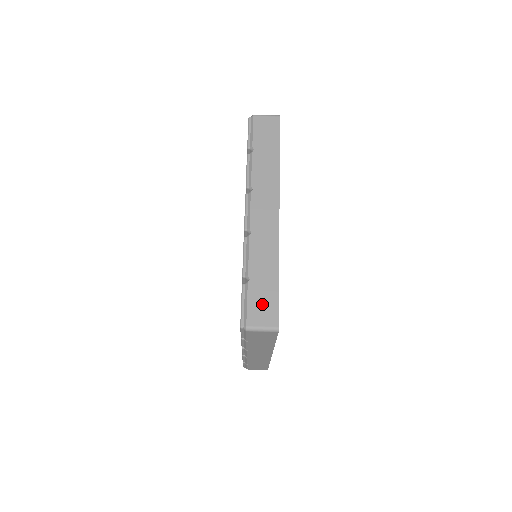
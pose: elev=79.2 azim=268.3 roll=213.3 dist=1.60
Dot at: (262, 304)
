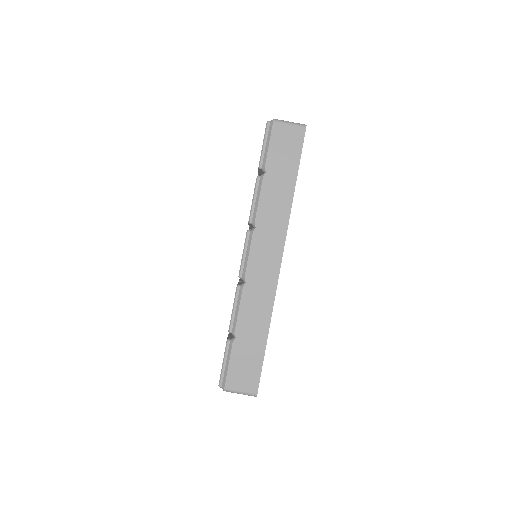
Dot at: (244, 367)
